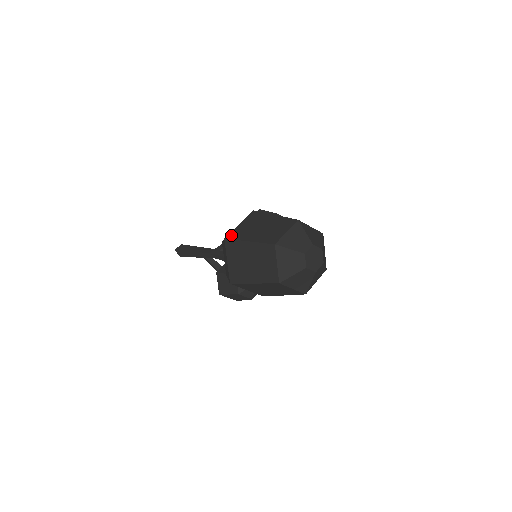
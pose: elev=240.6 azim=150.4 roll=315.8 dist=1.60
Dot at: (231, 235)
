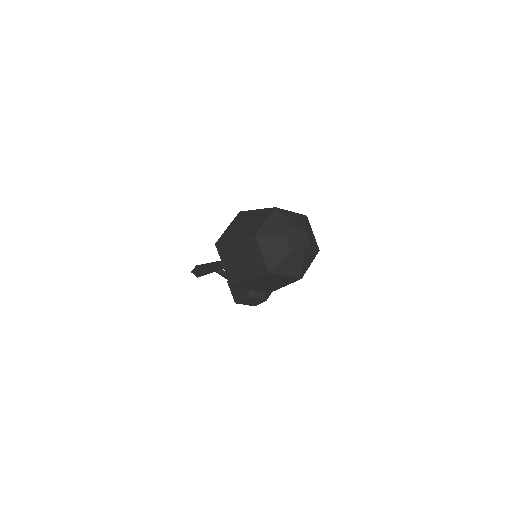
Dot at: (220, 239)
